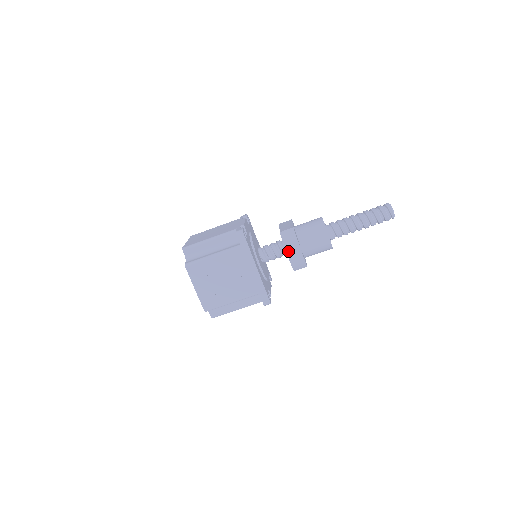
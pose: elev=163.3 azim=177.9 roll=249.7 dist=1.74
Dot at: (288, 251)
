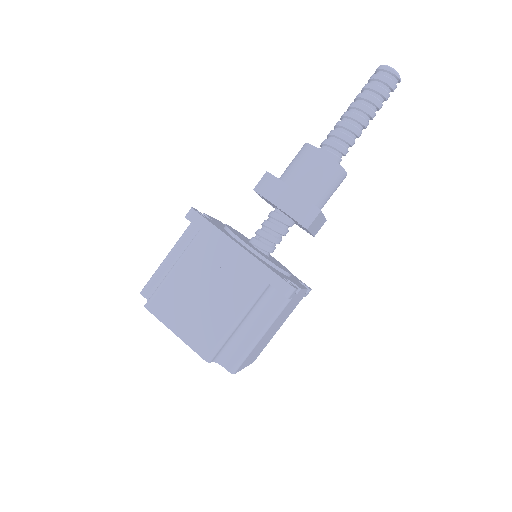
Dot at: (274, 201)
